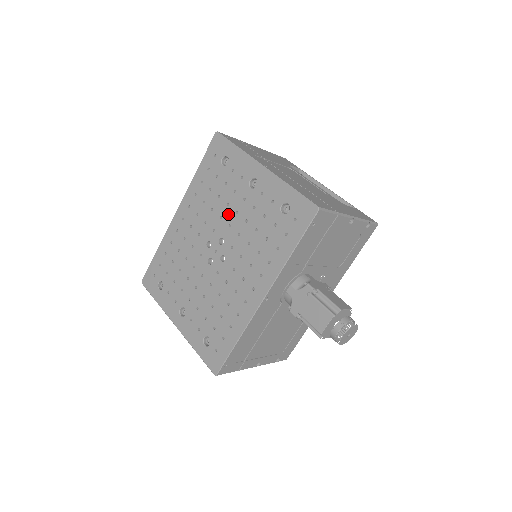
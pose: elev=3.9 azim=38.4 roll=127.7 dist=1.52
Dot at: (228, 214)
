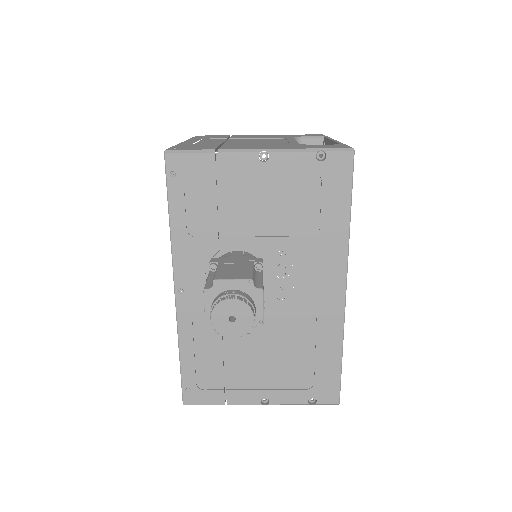
Dot at: occluded
